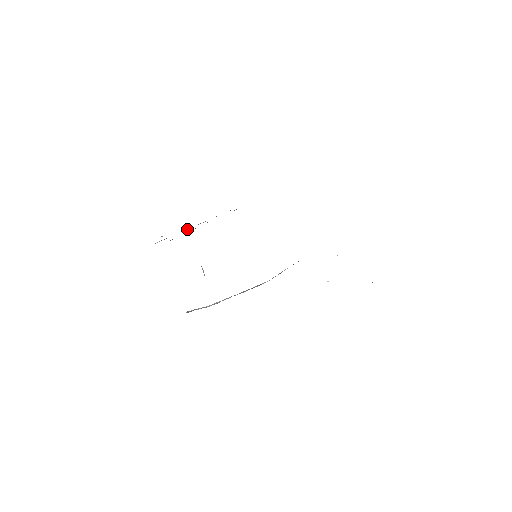
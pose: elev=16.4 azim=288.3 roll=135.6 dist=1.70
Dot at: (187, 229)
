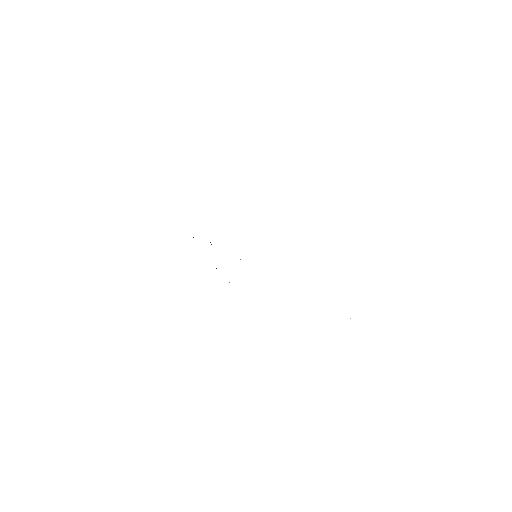
Dot at: occluded
